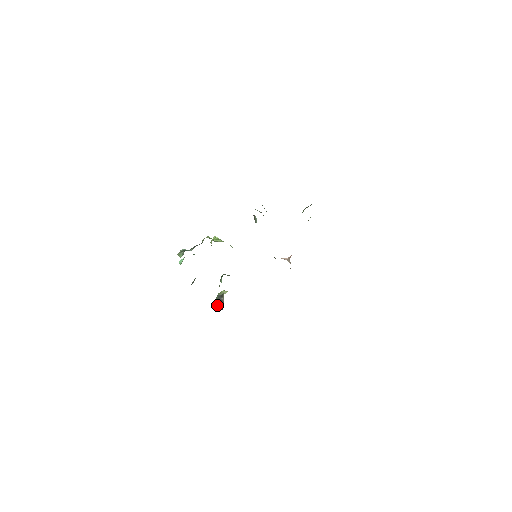
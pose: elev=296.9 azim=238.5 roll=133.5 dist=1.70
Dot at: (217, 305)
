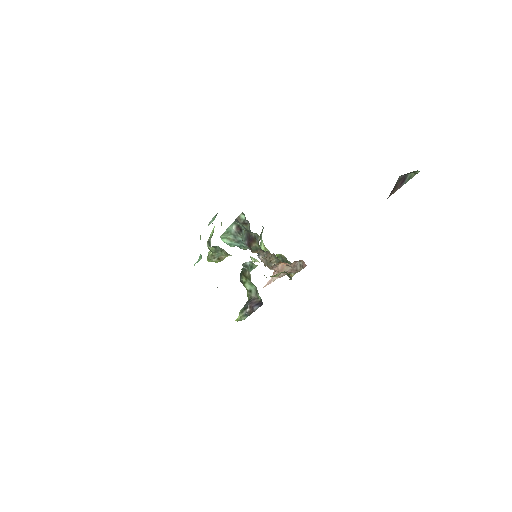
Dot at: (251, 309)
